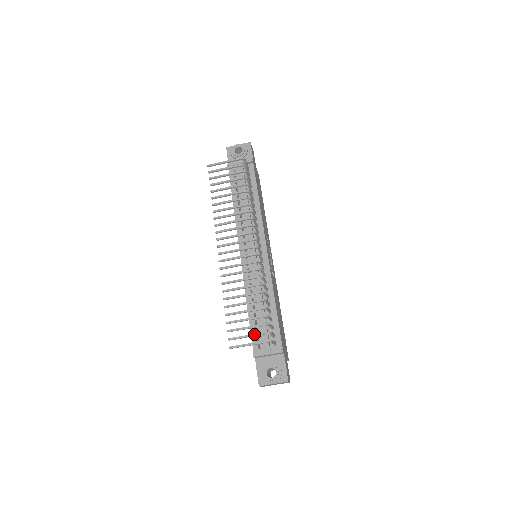
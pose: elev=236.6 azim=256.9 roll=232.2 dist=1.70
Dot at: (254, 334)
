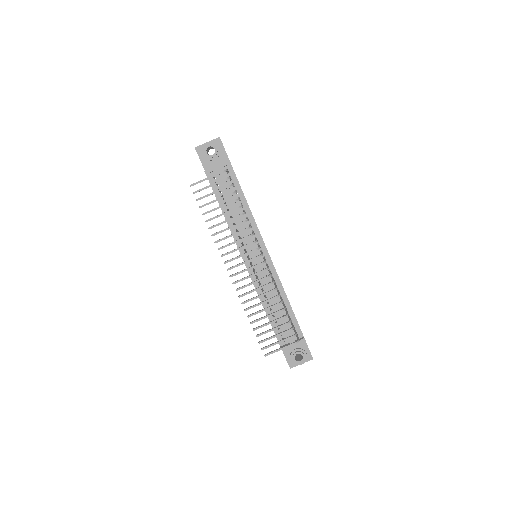
Dot at: (283, 340)
